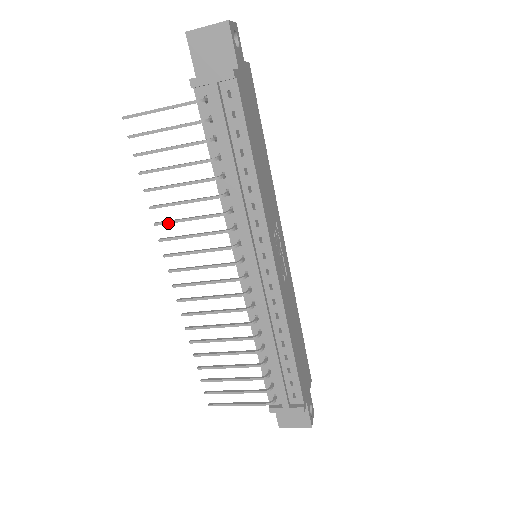
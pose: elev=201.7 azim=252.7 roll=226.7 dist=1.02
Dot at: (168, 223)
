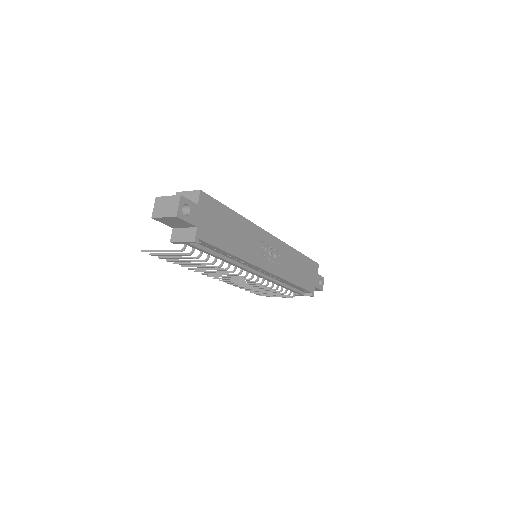
Dot at: occluded
